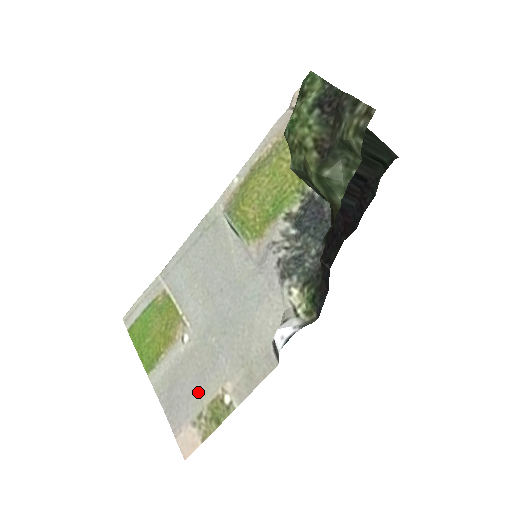
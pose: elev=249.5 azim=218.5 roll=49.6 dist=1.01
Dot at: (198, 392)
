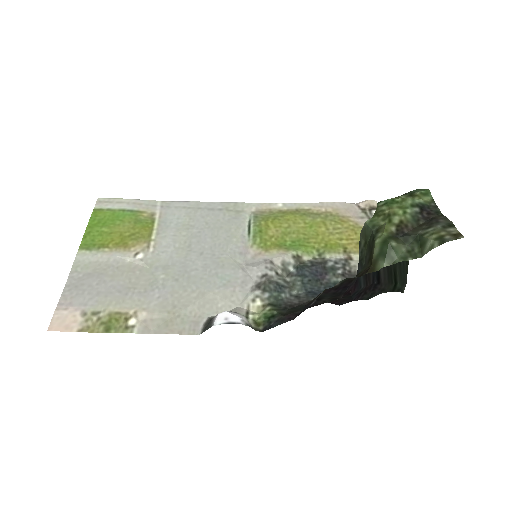
Dot at: (112, 297)
